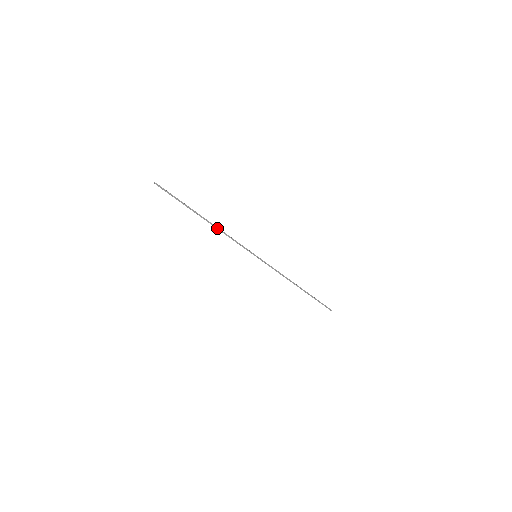
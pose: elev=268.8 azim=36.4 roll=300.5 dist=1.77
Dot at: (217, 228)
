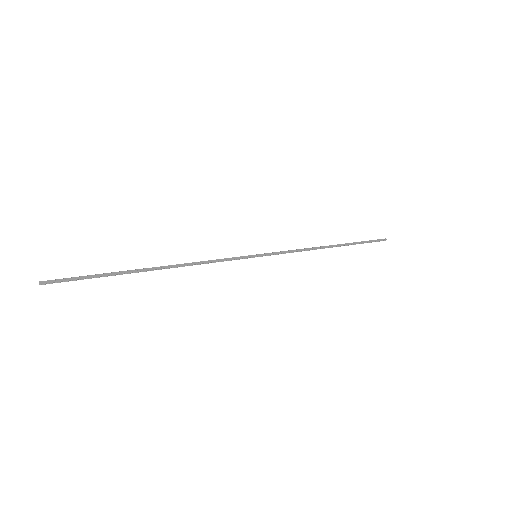
Dot at: (179, 266)
